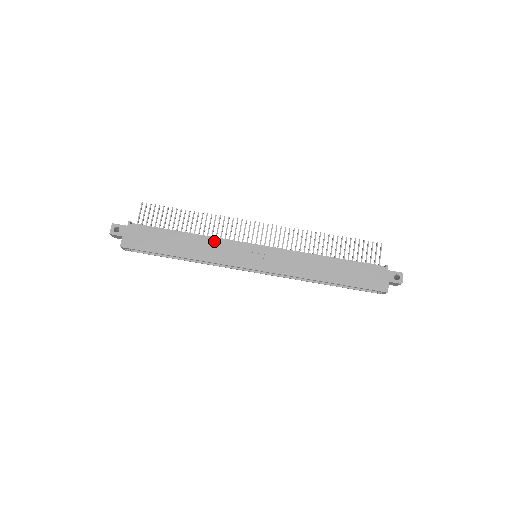
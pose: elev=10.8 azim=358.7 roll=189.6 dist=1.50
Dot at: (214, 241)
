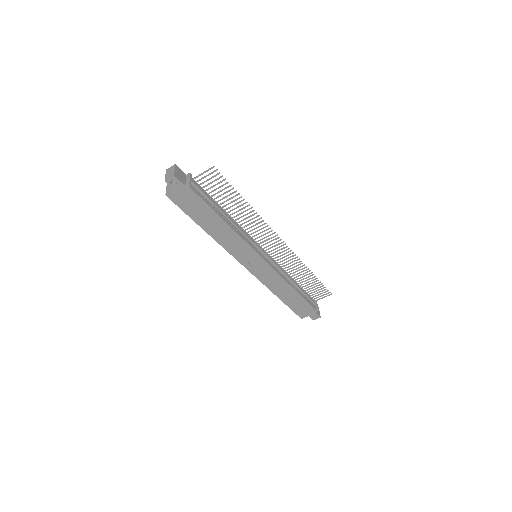
Dot at: (239, 239)
